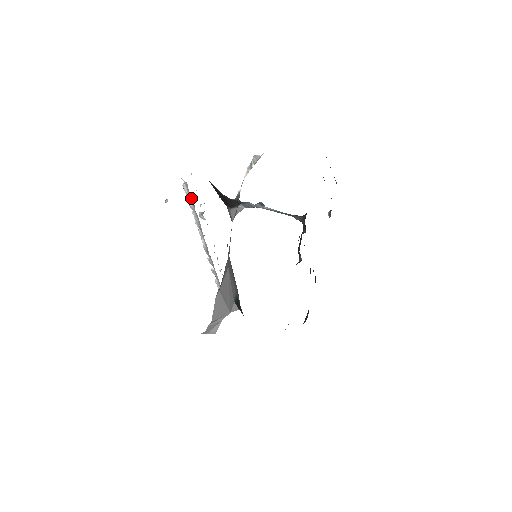
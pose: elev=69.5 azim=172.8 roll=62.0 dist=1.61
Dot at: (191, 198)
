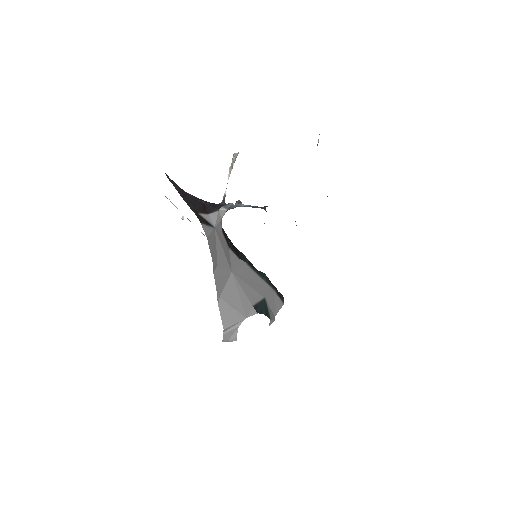
Dot at: occluded
